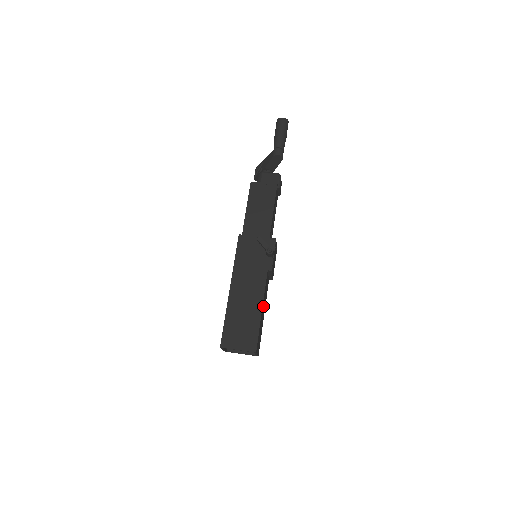
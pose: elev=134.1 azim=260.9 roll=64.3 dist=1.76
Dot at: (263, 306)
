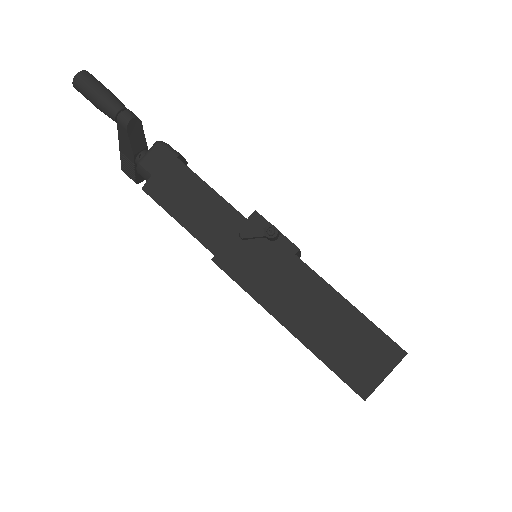
Dot at: occluded
